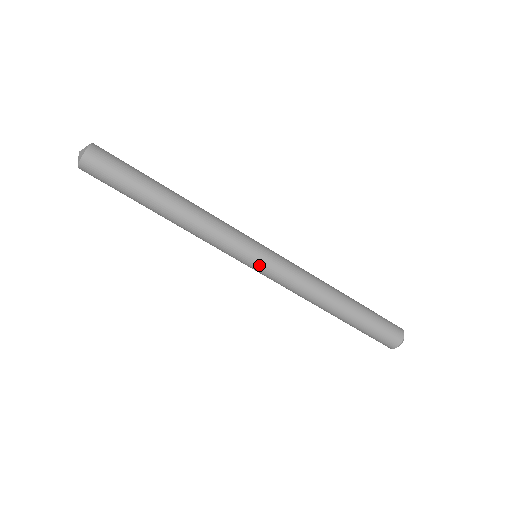
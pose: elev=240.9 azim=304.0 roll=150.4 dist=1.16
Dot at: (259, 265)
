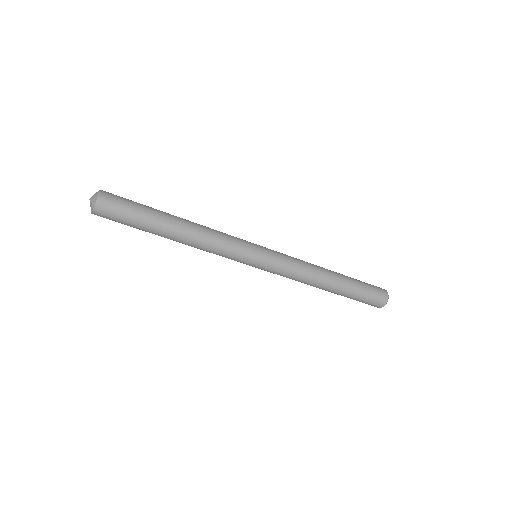
Dot at: (261, 263)
